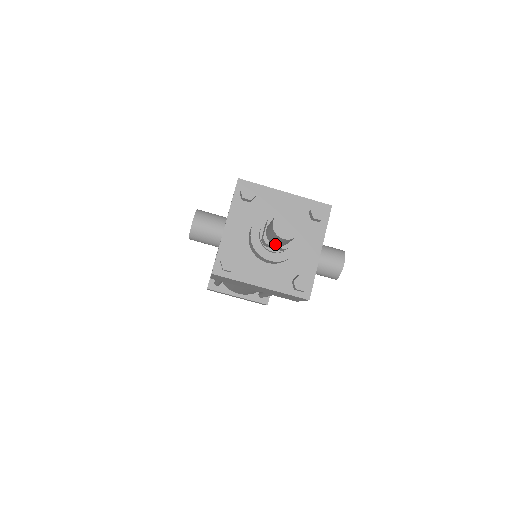
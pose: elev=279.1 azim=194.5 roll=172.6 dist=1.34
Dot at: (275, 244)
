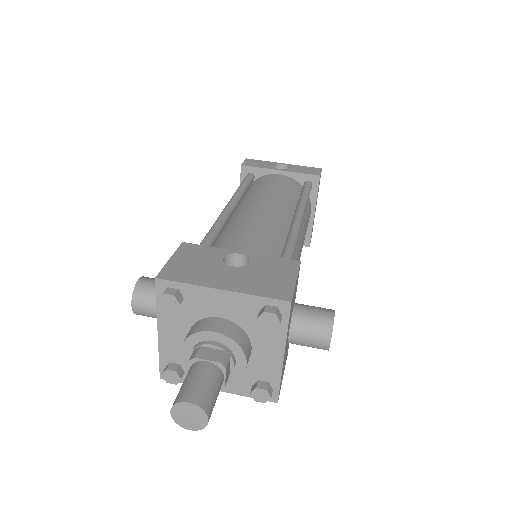
Dot at: occluded
